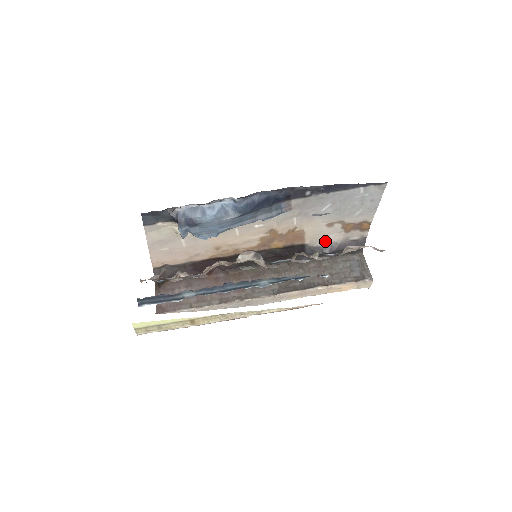
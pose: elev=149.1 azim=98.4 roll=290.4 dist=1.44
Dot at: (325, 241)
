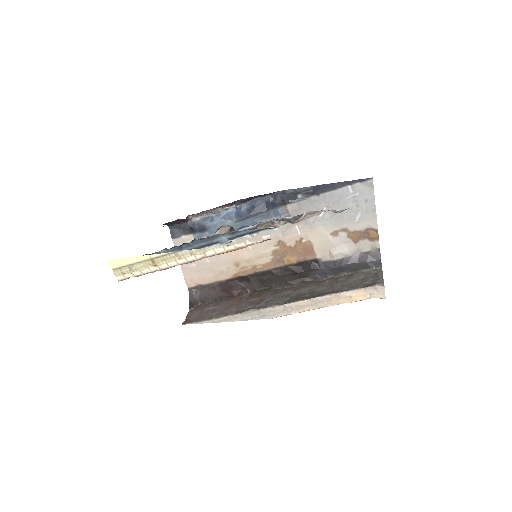
Dot at: (335, 253)
